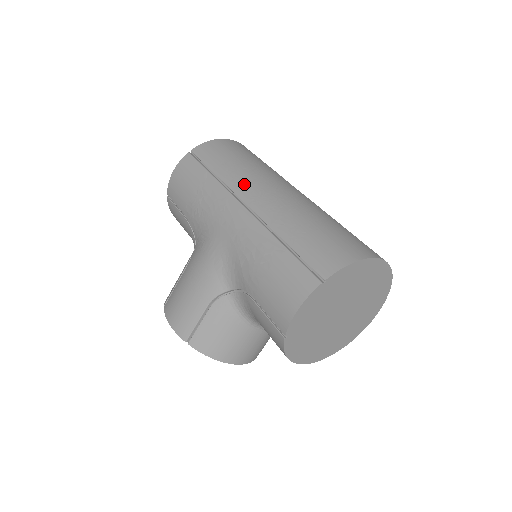
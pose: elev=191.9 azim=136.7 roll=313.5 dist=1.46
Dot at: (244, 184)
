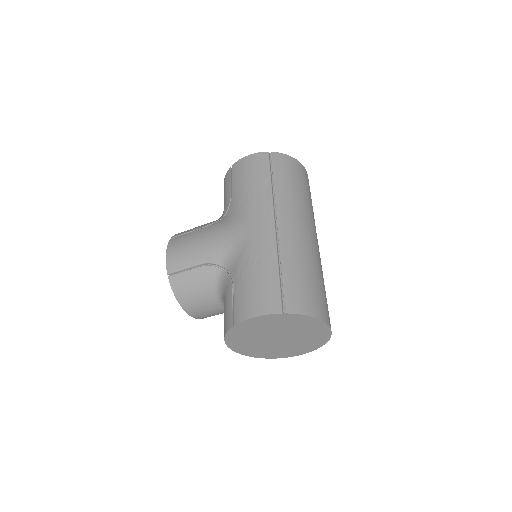
Dot at: (286, 207)
